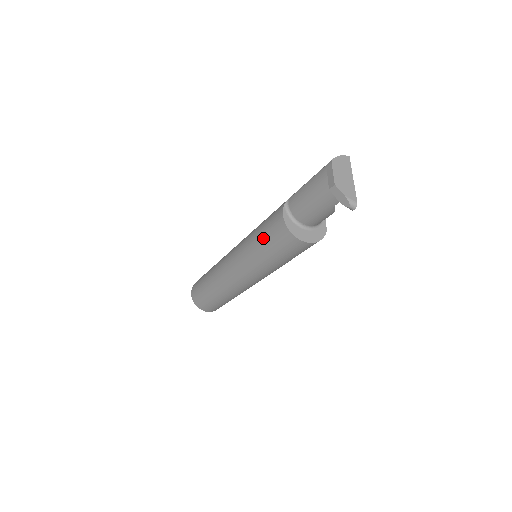
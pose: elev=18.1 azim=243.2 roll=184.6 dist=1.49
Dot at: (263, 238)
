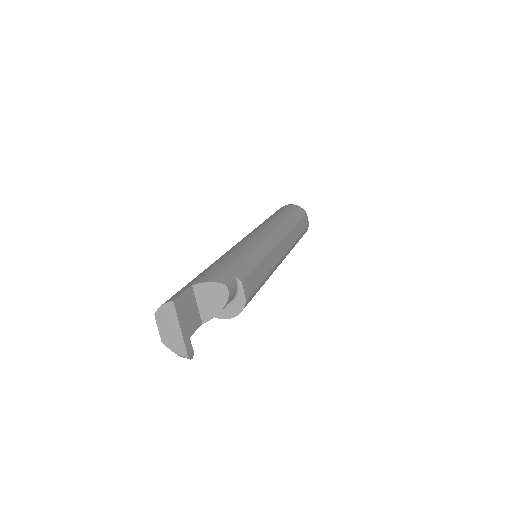
Dot at: occluded
